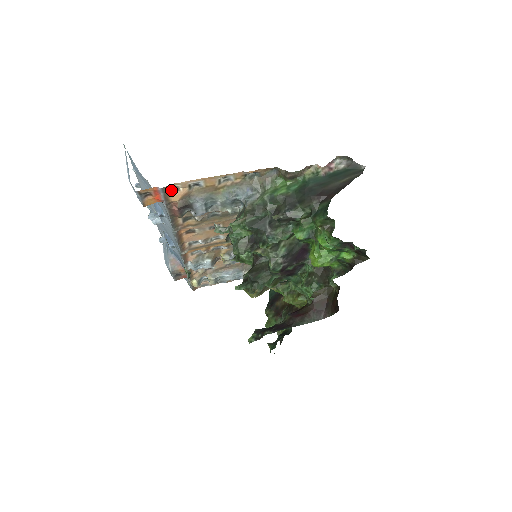
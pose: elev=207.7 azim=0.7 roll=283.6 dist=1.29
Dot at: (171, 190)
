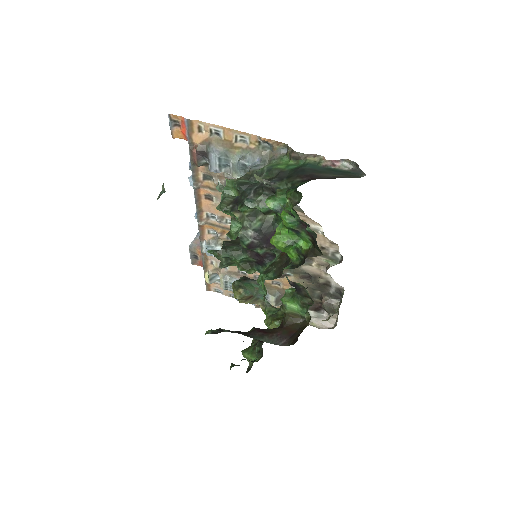
Dot at: (195, 128)
